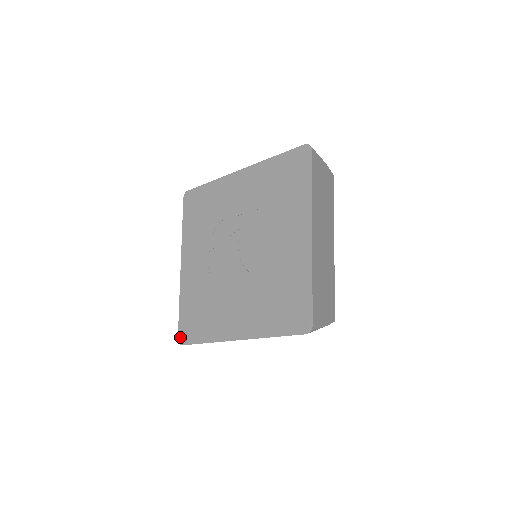
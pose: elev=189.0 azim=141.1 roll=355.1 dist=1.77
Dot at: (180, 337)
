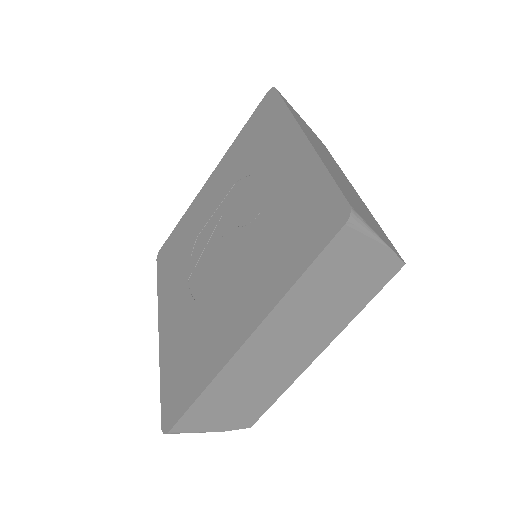
Dot at: (164, 422)
